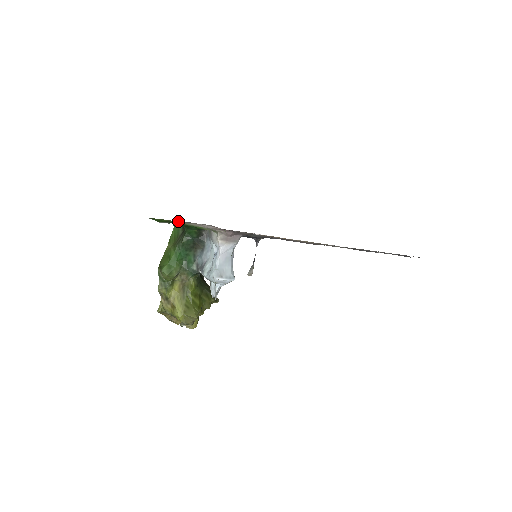
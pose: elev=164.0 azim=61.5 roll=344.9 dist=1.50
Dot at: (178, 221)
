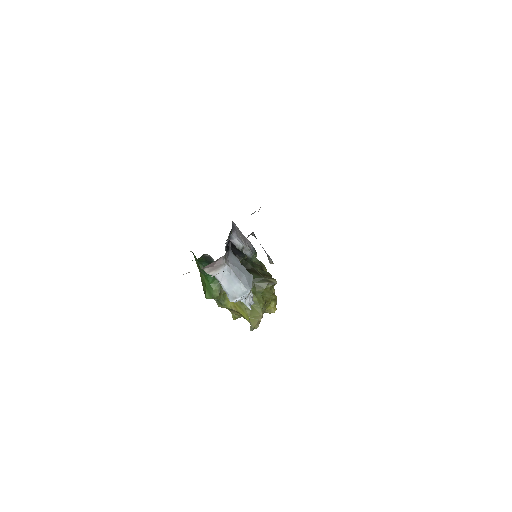
Dot at: occluded
